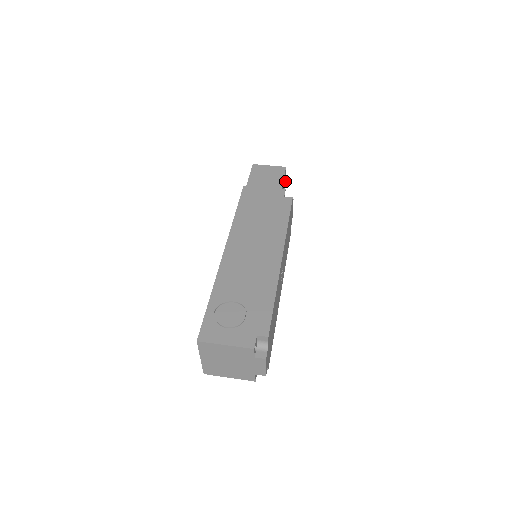
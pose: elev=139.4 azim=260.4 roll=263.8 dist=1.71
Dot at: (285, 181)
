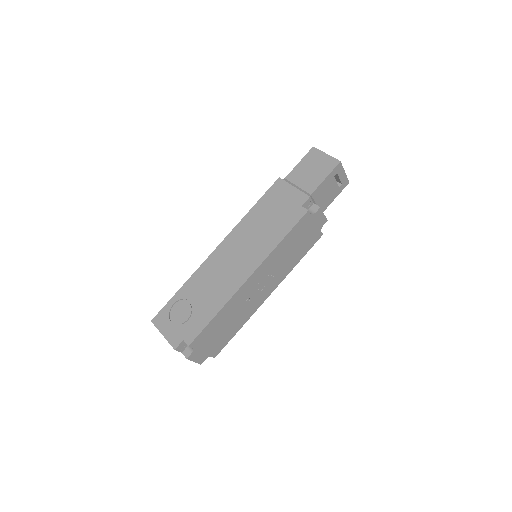
Dot at: occluded
